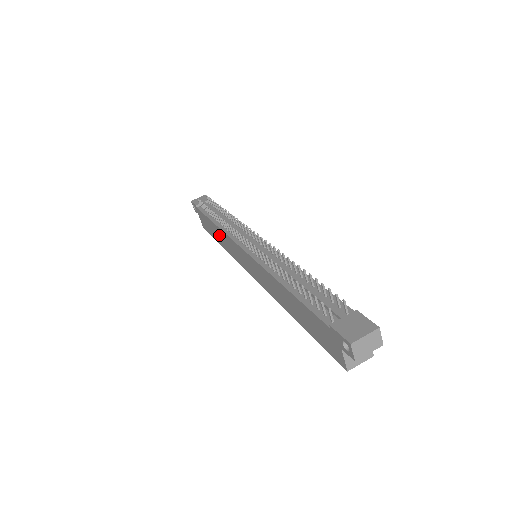
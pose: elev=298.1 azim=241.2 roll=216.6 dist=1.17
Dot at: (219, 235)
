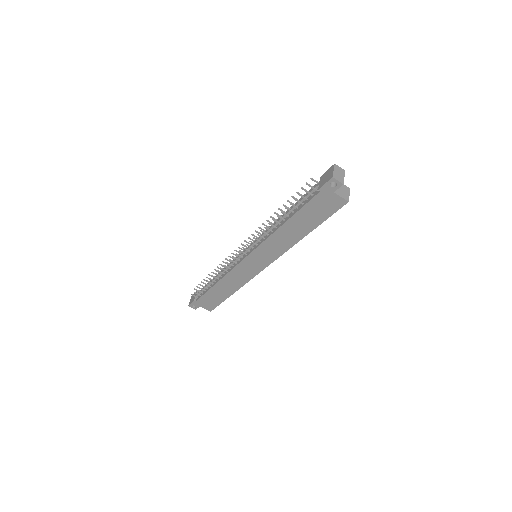
Dot at: (225, 287)
